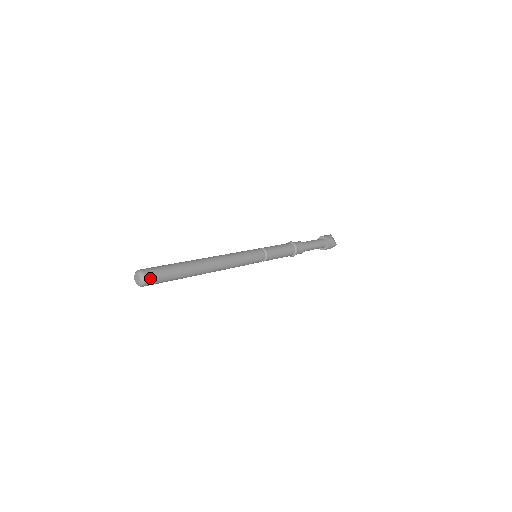
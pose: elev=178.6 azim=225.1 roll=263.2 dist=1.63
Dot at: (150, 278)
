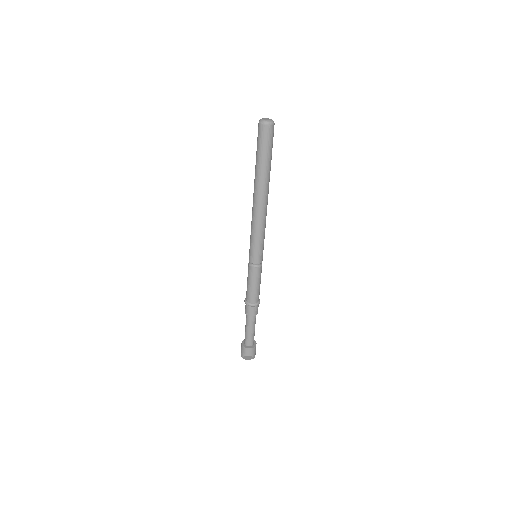
Dot at: occluded
